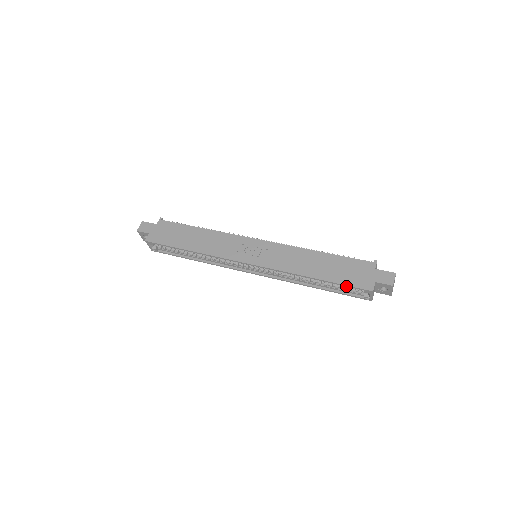
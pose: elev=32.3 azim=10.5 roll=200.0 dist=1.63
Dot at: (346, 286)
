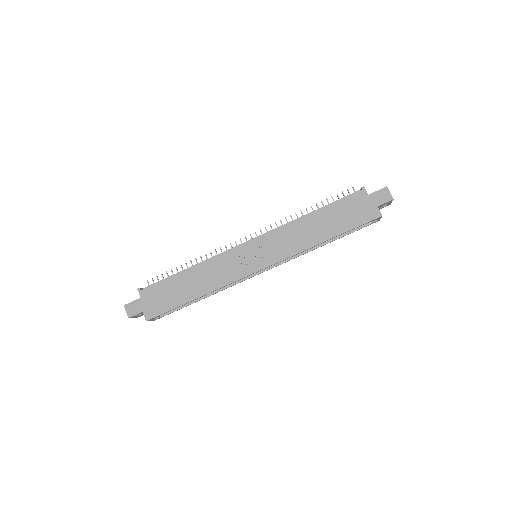
Dot at: occluded
